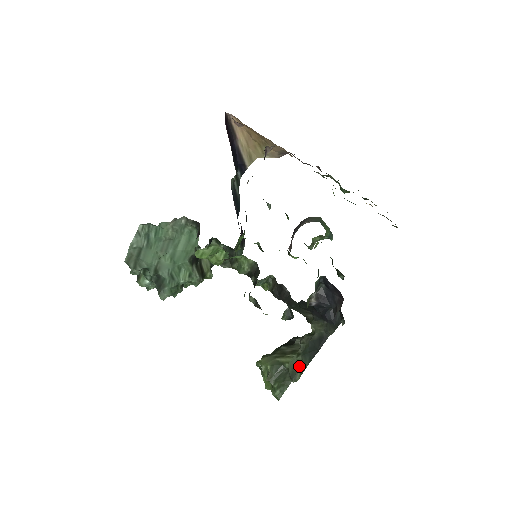
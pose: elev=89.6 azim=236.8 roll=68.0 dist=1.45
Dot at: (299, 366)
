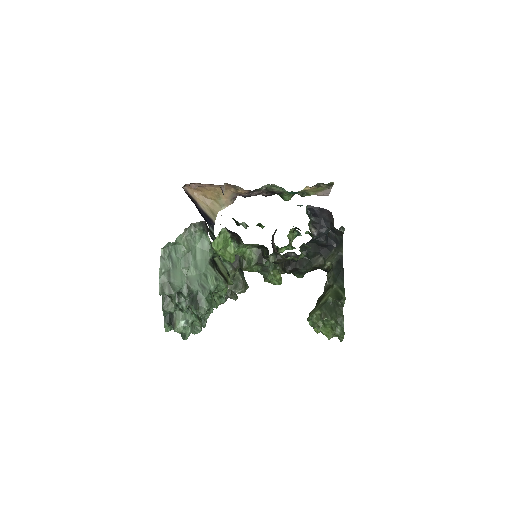
Dot at: (339, 291)
